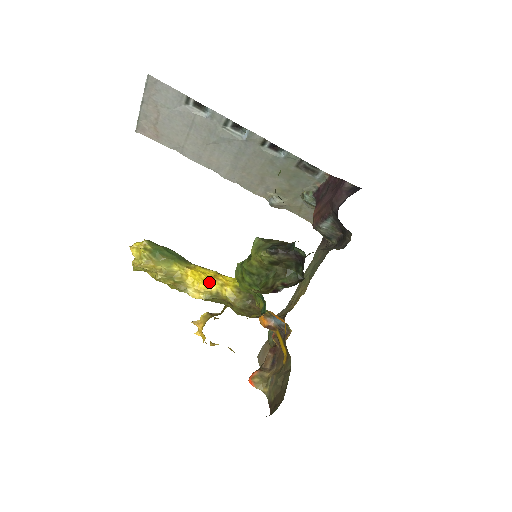
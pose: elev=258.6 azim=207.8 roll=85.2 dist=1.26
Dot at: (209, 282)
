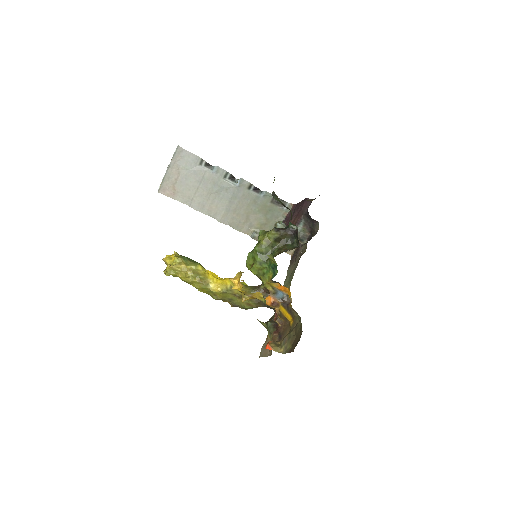
Dot at: (224, 280)
